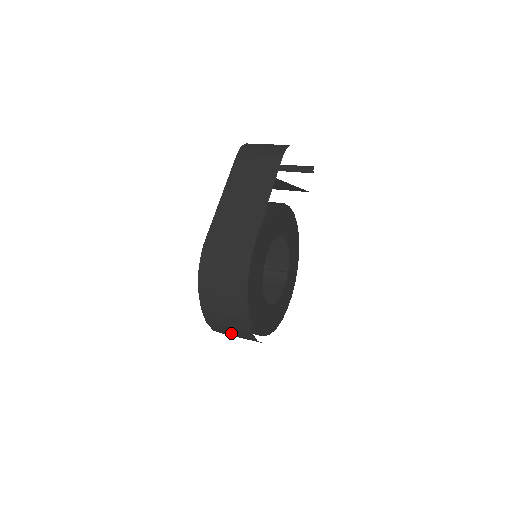
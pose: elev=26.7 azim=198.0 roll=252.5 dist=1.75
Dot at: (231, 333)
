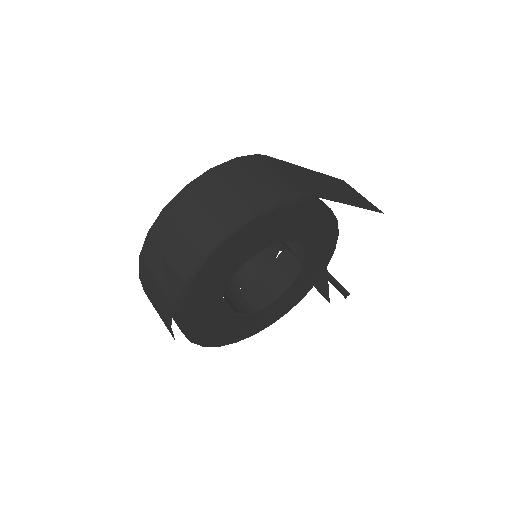
Dot at: (167, 248)
